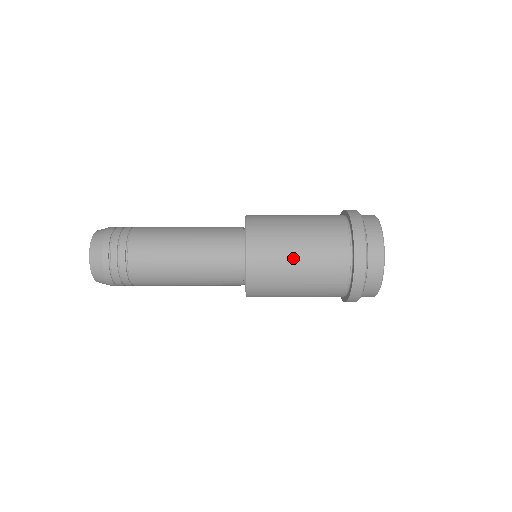
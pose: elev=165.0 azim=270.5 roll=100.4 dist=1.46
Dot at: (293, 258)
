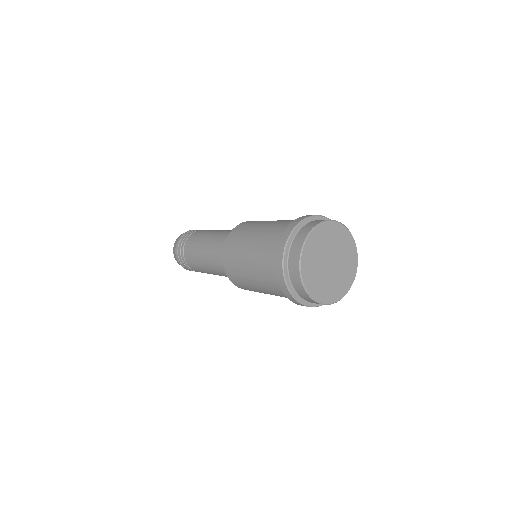
Dot at: (246, 247)
